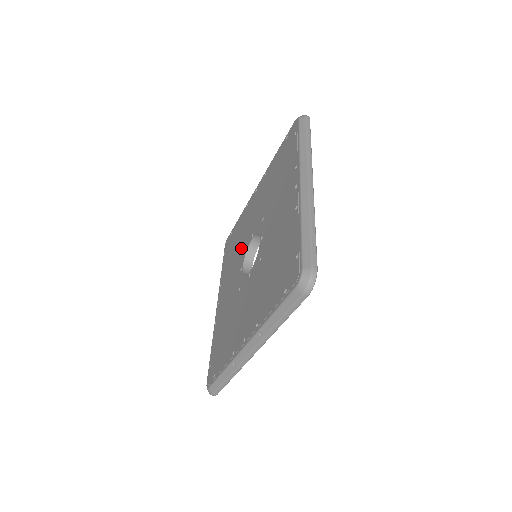
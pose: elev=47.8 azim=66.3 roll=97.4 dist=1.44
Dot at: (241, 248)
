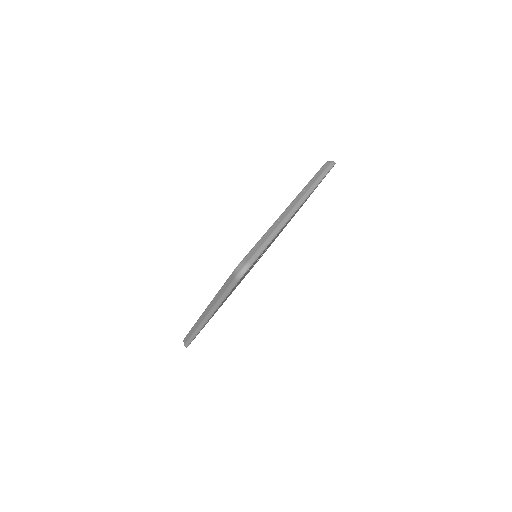
Dot at: occluded
